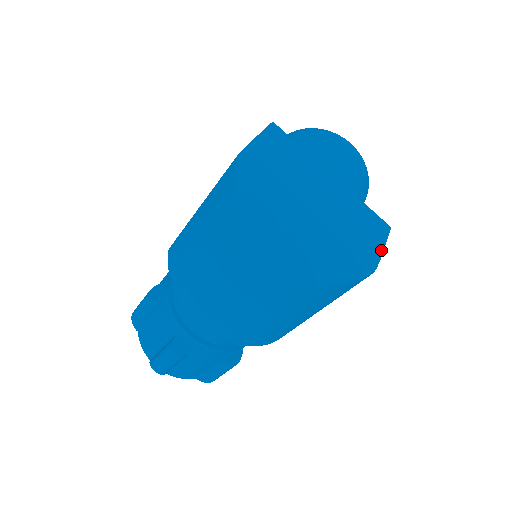
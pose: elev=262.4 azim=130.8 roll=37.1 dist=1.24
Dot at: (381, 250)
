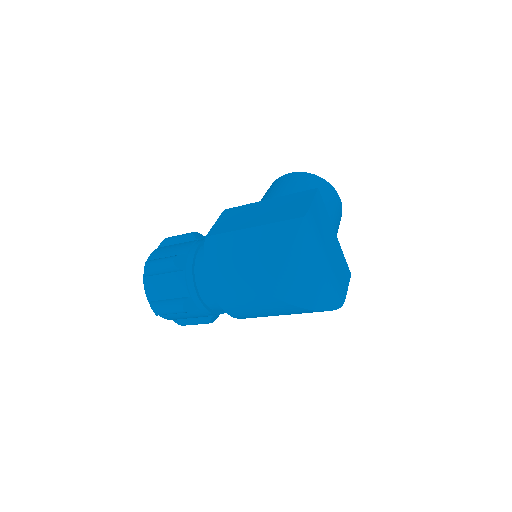
Dot at: (346, 292)
